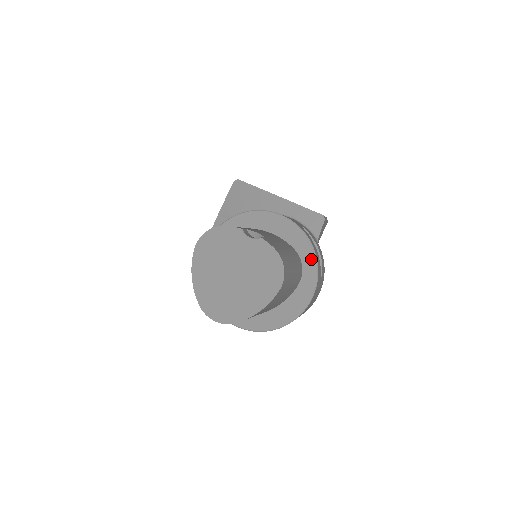
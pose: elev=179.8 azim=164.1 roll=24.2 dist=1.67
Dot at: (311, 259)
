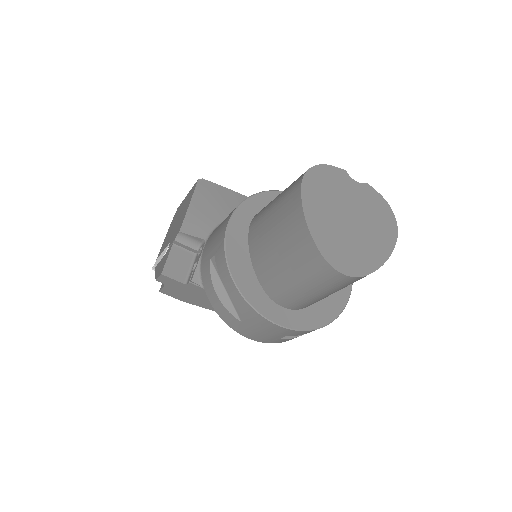
Dot at: occluded
